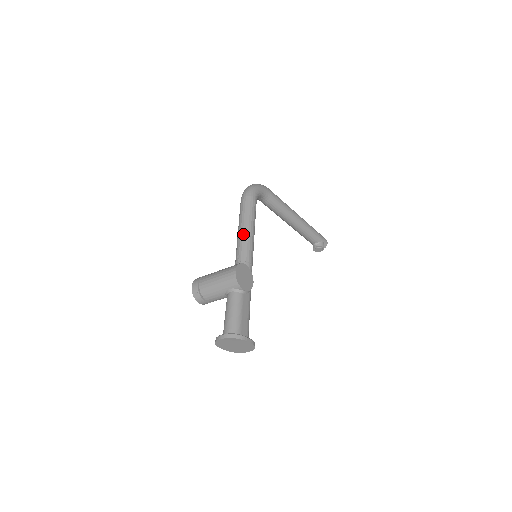
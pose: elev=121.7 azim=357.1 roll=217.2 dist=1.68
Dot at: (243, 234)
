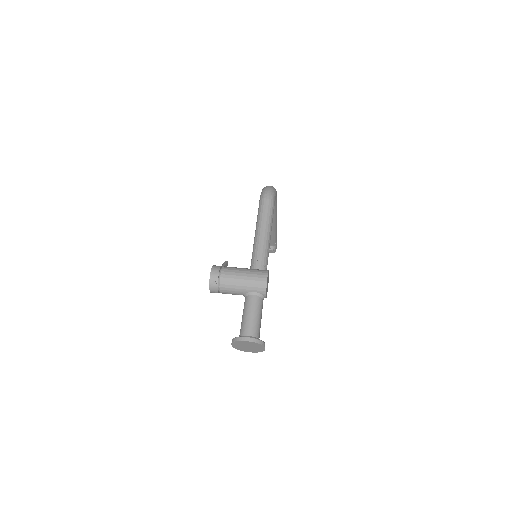
Dot at: (265, 238)
